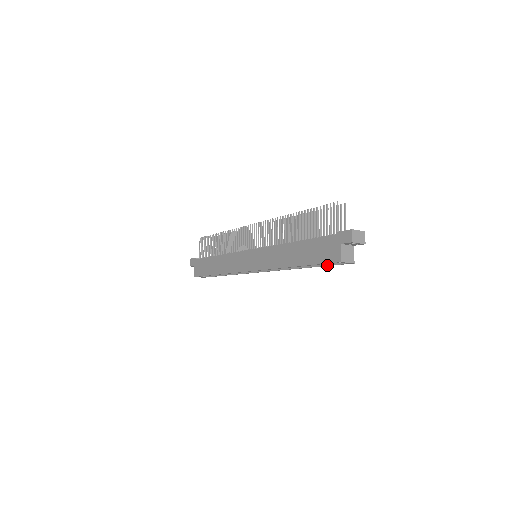
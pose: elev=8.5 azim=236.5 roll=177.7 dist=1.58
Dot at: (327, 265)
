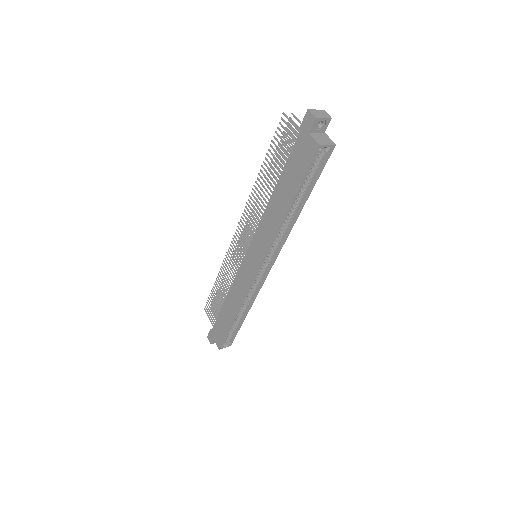
Dot at: (316, 178)
